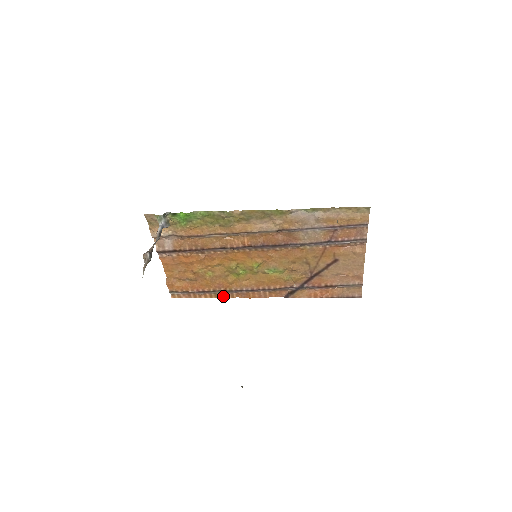
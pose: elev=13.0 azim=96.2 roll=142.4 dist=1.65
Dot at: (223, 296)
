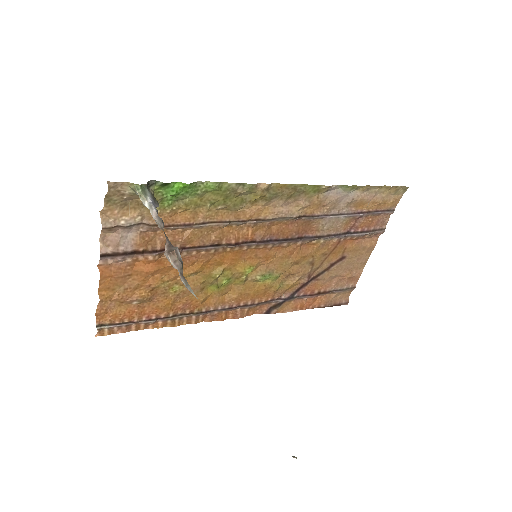
Dot at: (183, 322)
